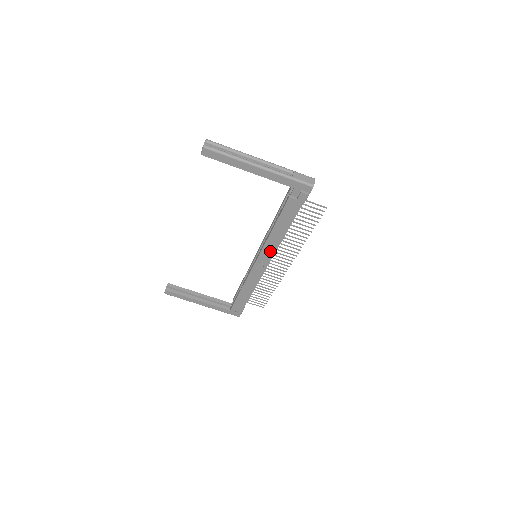
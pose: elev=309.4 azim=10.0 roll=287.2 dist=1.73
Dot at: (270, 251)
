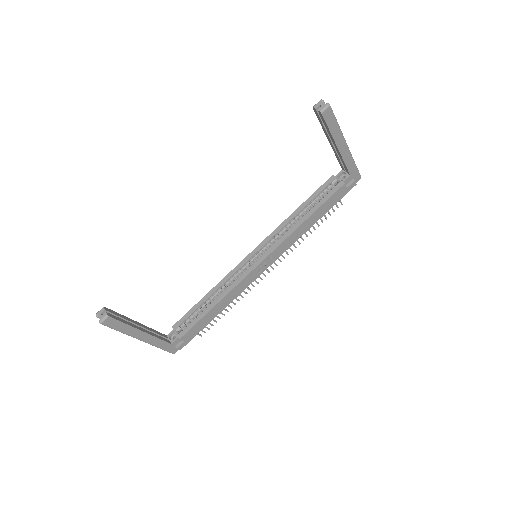
Dot at: (285, 247)
